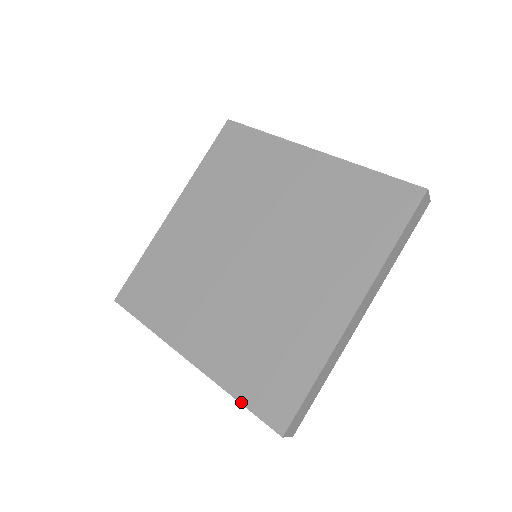
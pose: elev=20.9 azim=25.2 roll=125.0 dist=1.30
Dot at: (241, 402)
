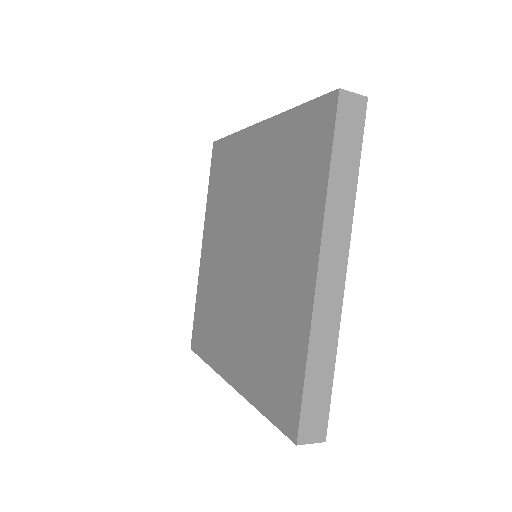
Dot at: (265, 415)
